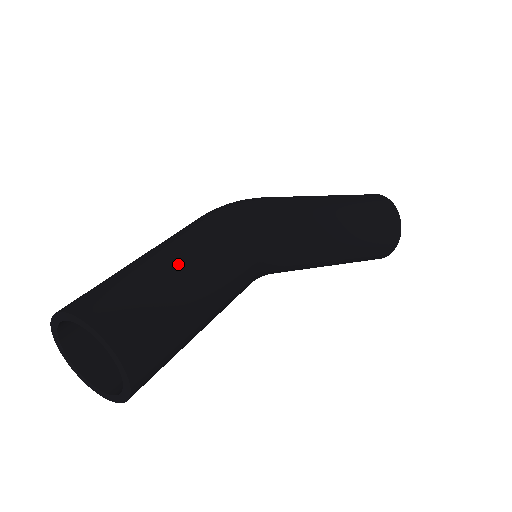
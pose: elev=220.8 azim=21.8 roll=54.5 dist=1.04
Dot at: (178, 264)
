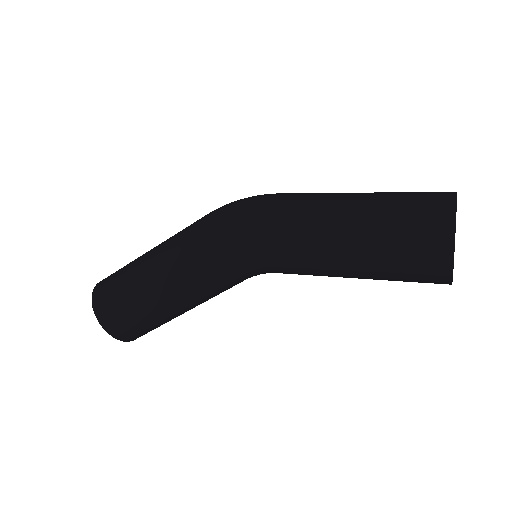
Dot at: (150, 276)
